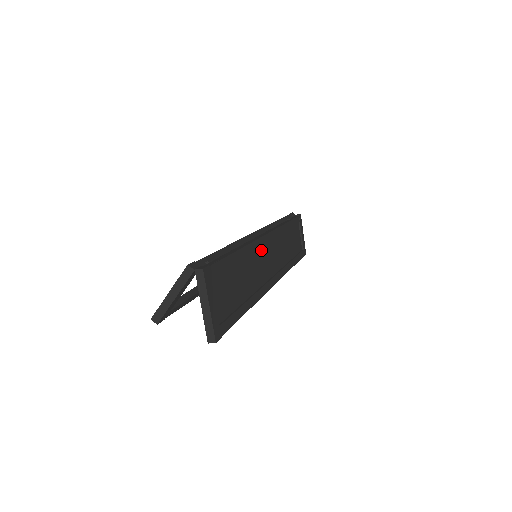
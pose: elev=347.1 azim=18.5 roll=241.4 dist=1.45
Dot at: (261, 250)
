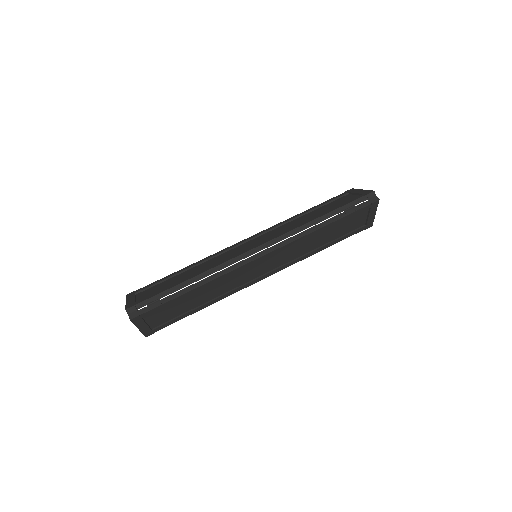
Dot at: (245, 269)
